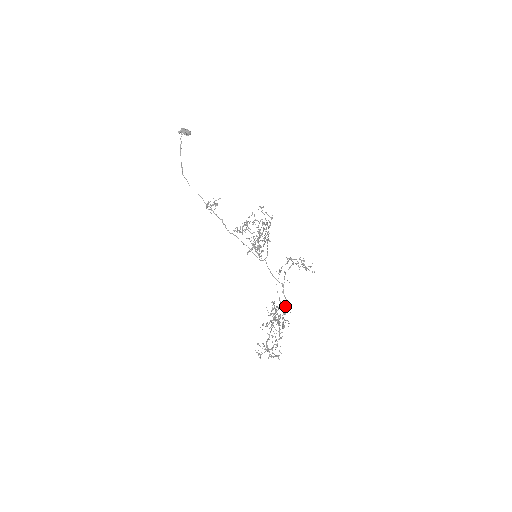
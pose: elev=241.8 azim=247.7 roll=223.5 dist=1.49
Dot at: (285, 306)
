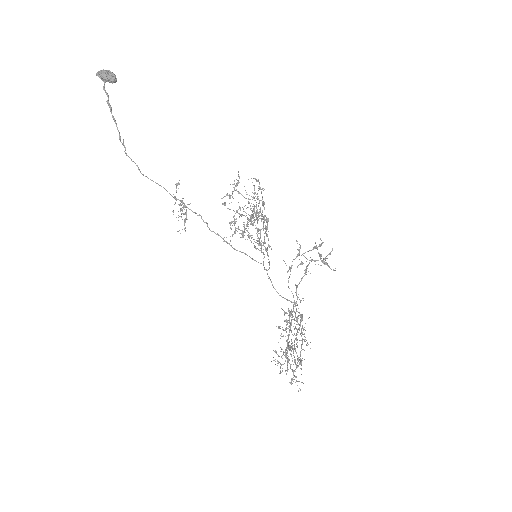
Dot at: (302, 316)
